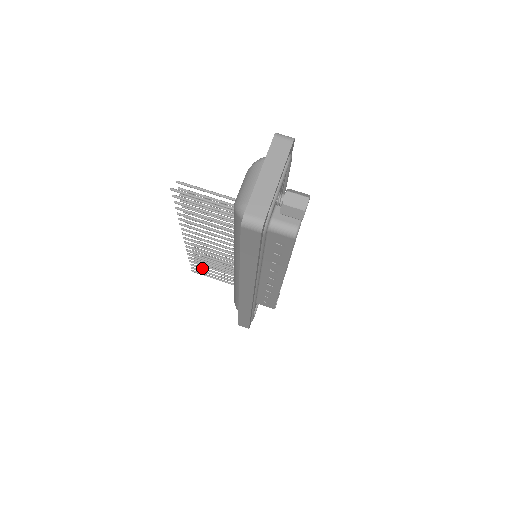
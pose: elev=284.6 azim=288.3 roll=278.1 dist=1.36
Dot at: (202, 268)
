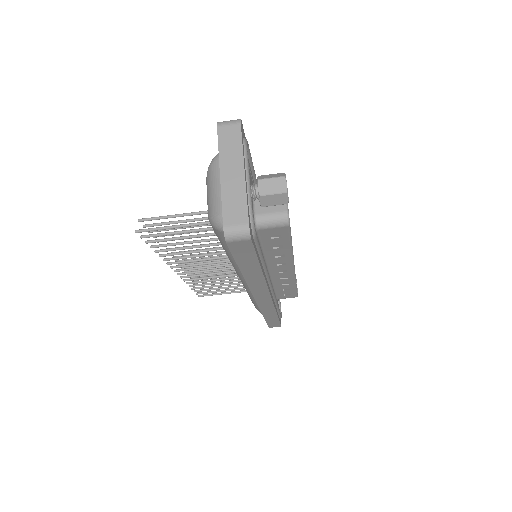
Dot at: (207, 290)
